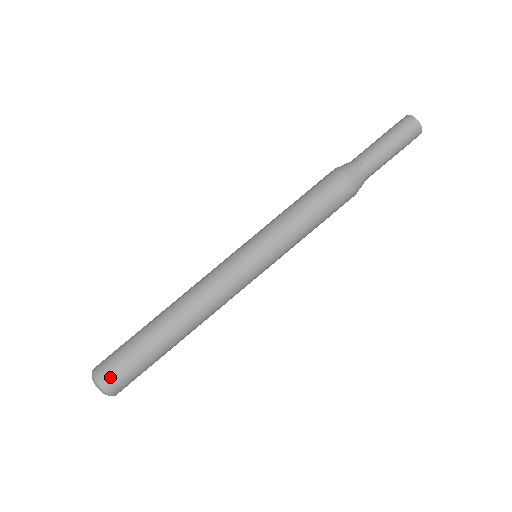
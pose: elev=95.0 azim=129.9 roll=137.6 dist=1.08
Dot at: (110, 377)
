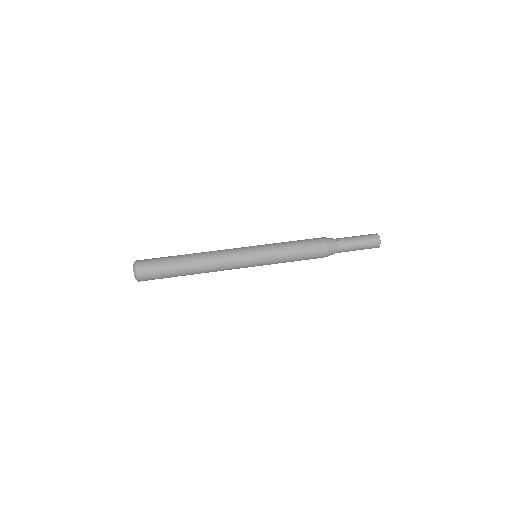
Dot at: (144, 268)
